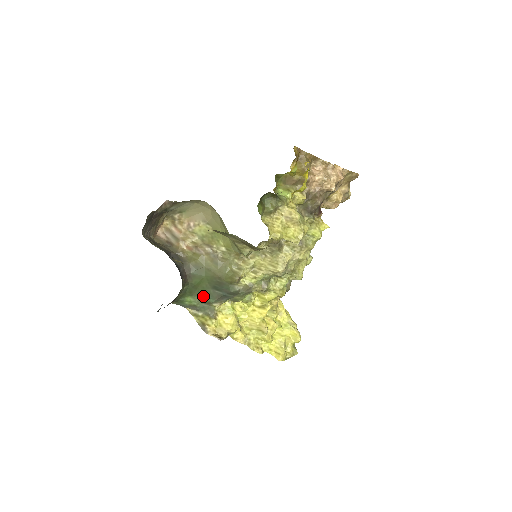
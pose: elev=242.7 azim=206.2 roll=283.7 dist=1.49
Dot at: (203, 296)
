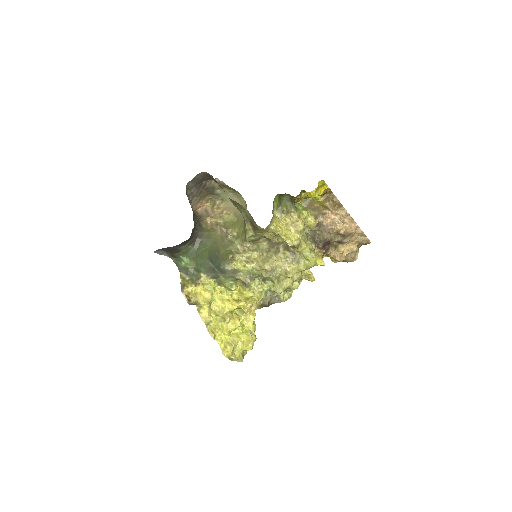
Dot at: (198, 263)
